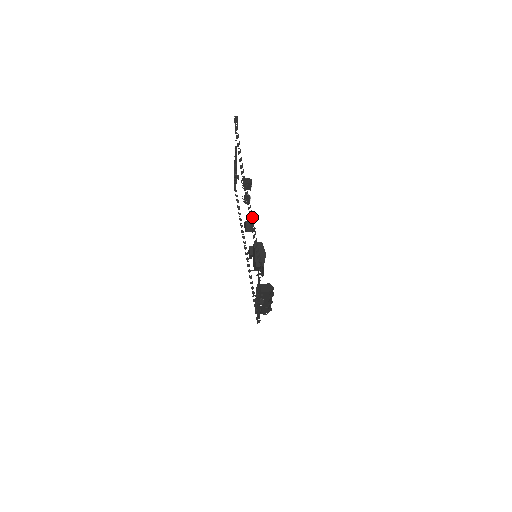
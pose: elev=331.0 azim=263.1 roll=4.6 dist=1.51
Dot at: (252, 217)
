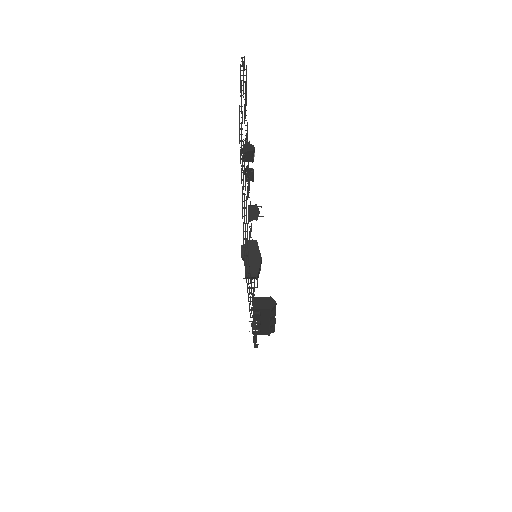
Dot at: occluded
